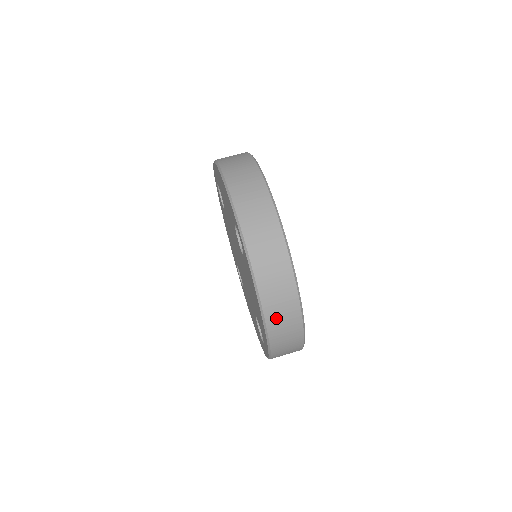
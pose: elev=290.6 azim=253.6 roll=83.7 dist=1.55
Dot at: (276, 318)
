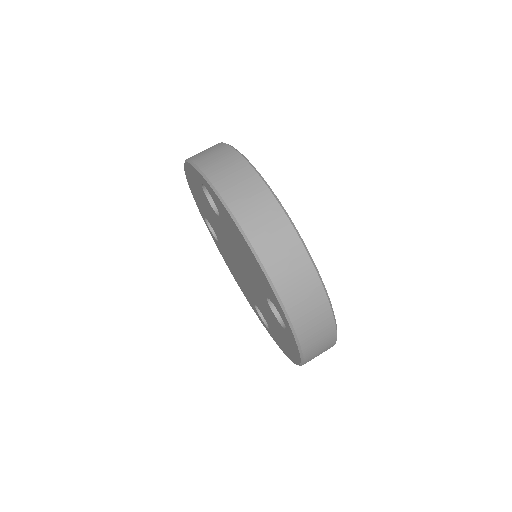
Dot at: (262, 236)
